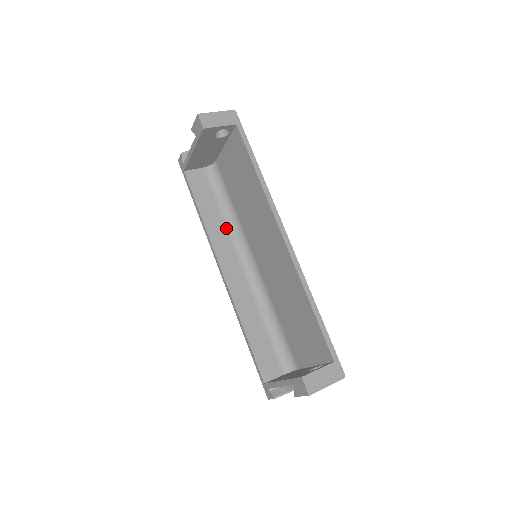
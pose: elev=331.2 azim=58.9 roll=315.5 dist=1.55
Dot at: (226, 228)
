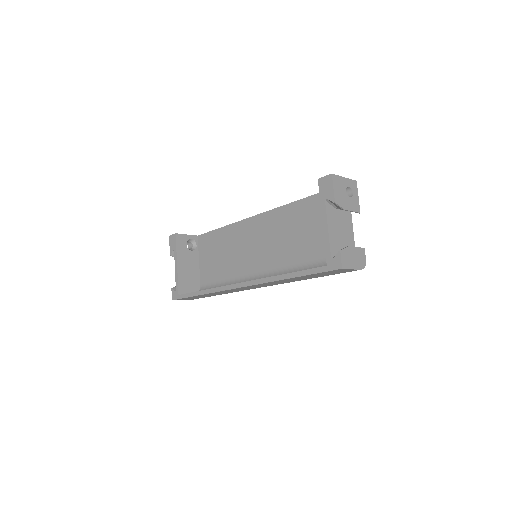
Dot at: occluded
